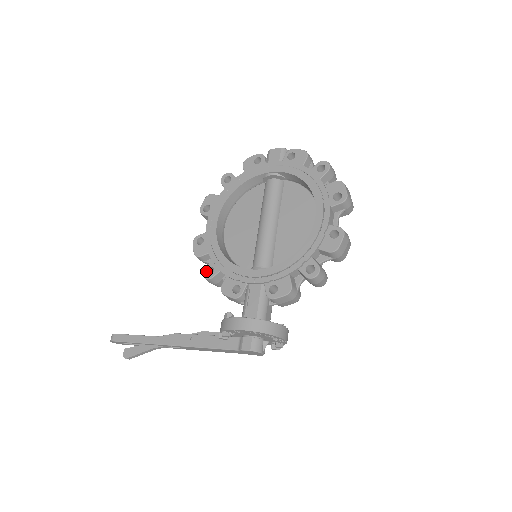
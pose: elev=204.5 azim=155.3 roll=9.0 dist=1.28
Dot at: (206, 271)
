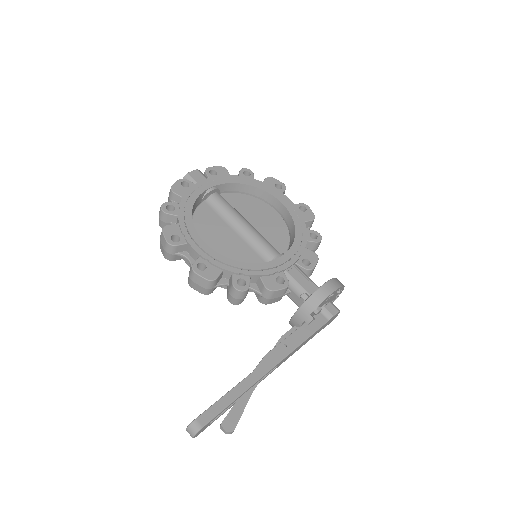
Dot at: (238, 285)
